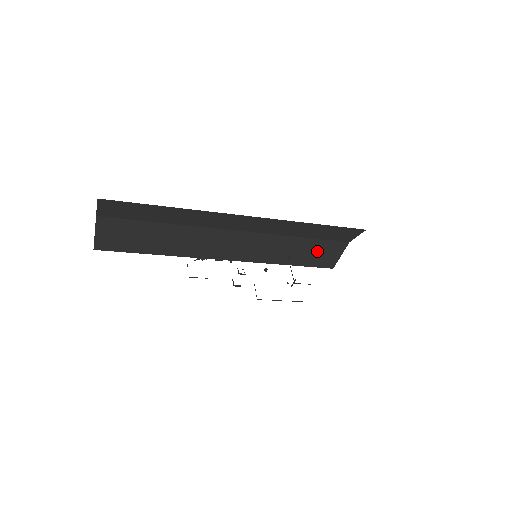
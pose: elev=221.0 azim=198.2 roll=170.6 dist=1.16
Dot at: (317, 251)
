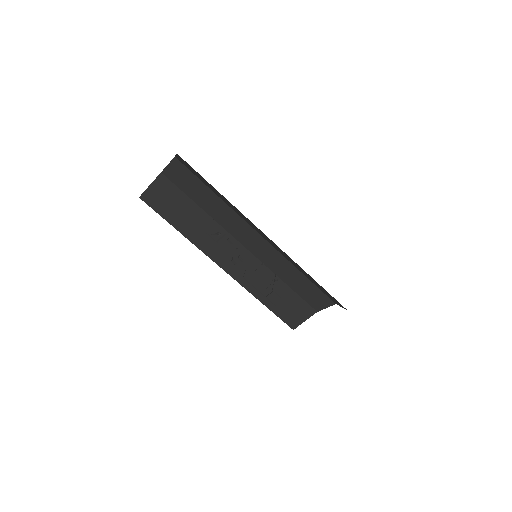
Dot at: (290, 305)
